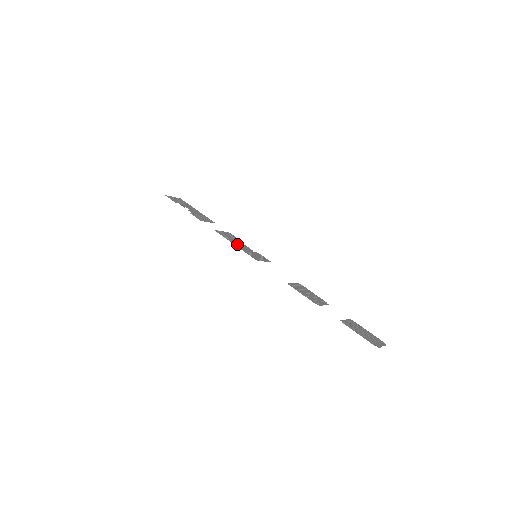
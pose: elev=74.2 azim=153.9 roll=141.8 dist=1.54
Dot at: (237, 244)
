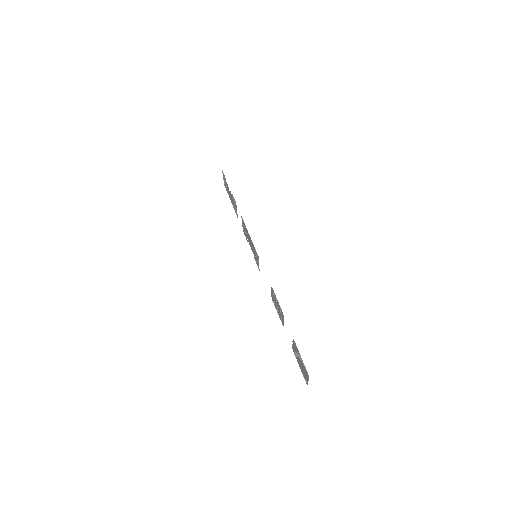
Dot at: (249, 237)
